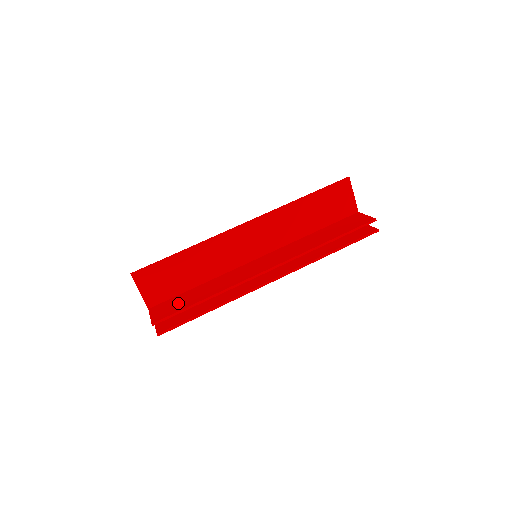
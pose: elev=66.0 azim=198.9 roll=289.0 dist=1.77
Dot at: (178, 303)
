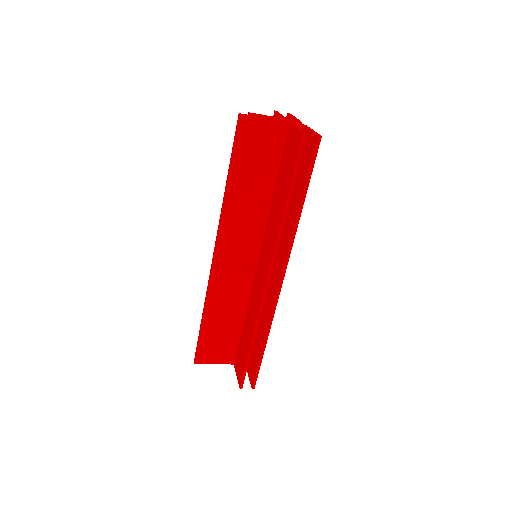
Dot at: (242, 354)
